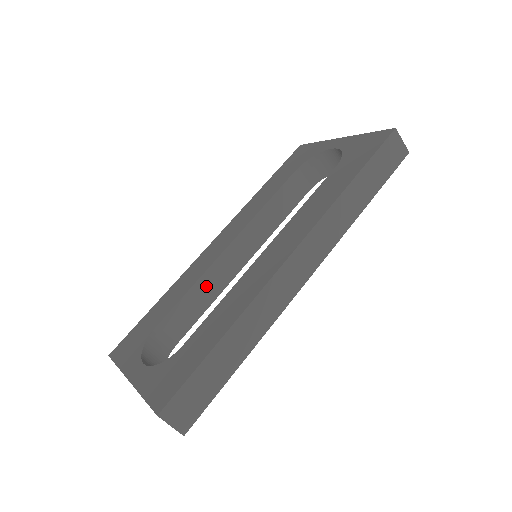
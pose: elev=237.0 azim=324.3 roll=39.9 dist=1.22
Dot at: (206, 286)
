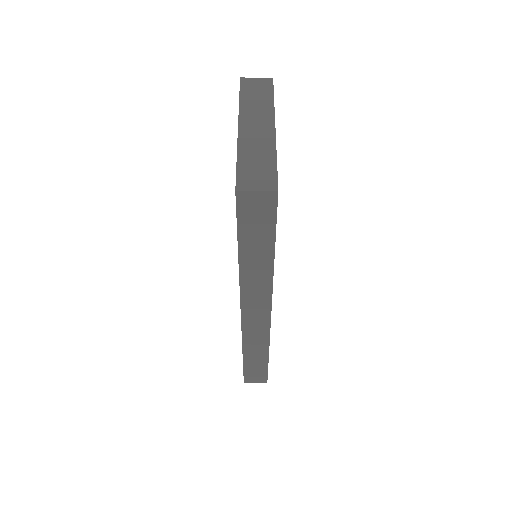
Dot at: occluded
